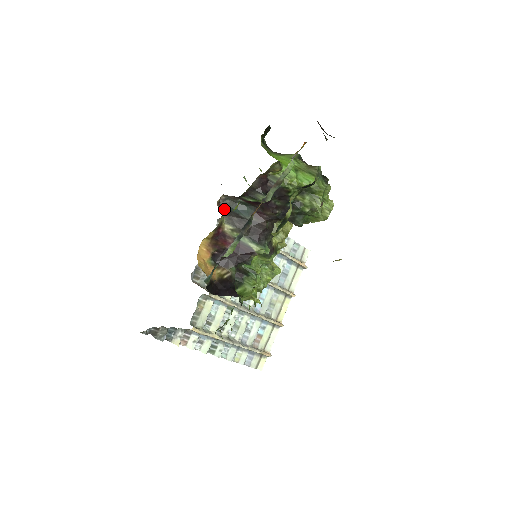
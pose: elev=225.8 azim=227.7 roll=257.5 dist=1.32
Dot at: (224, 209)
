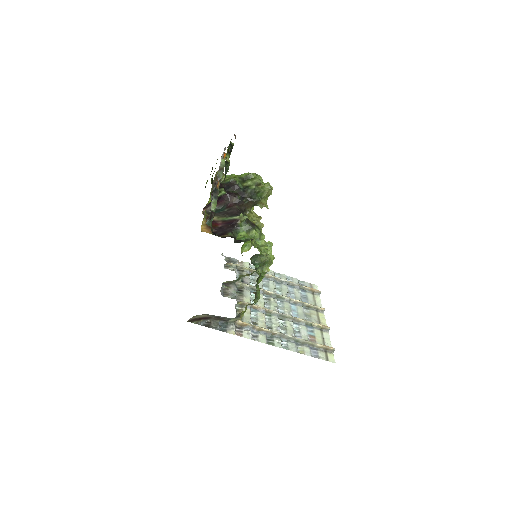
Dot at: (208, 214)
